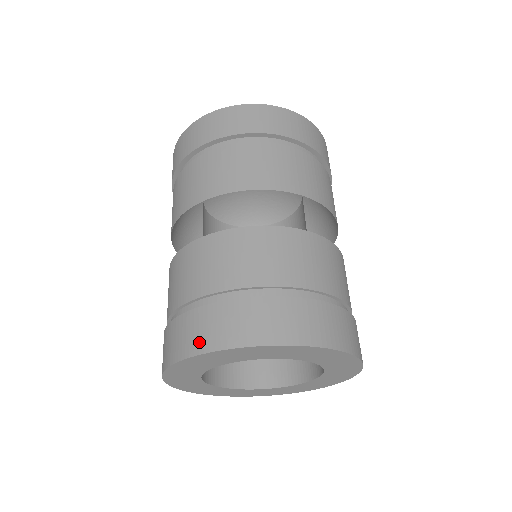
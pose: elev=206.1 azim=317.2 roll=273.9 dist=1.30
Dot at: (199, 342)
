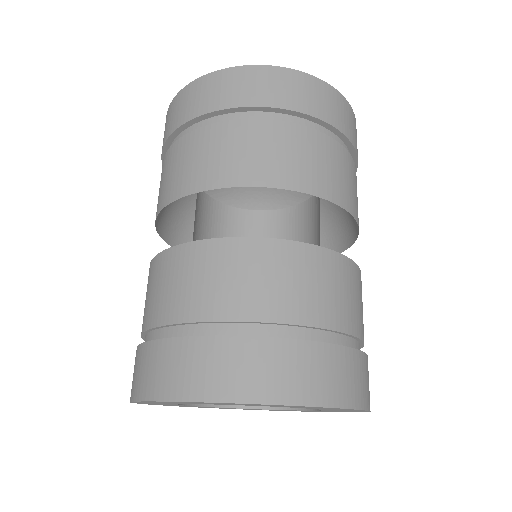
Dot at: occluded
